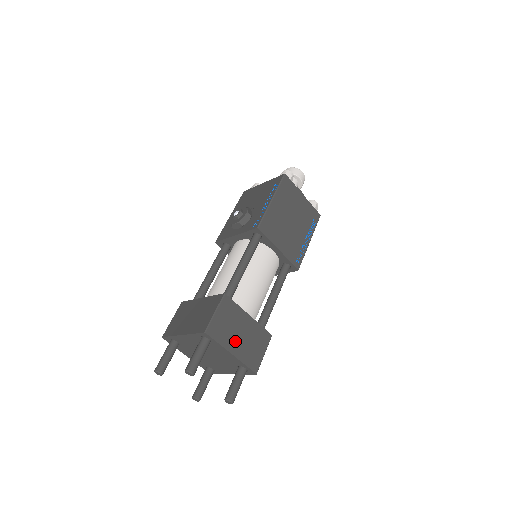
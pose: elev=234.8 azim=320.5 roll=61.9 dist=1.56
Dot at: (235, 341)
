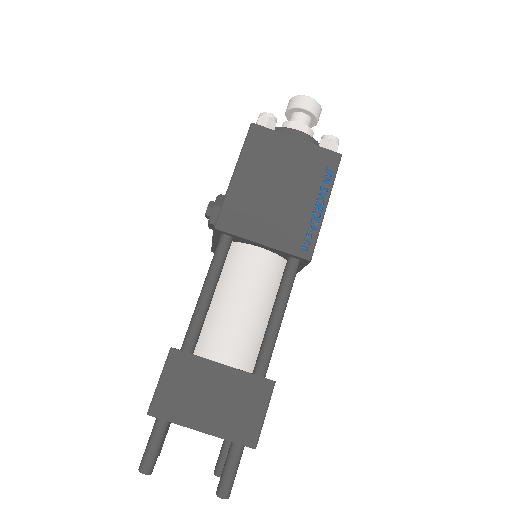
Dot at: (203, 411)
